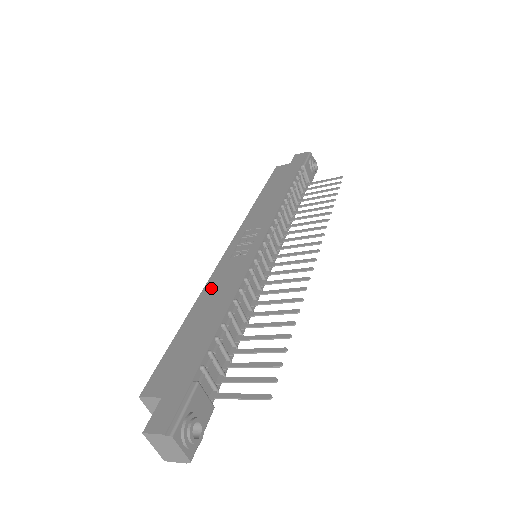
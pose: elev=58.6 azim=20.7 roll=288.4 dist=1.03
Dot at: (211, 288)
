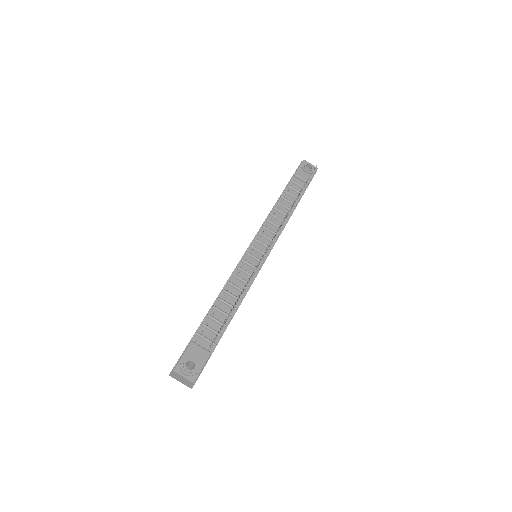
Dot at: occluded
